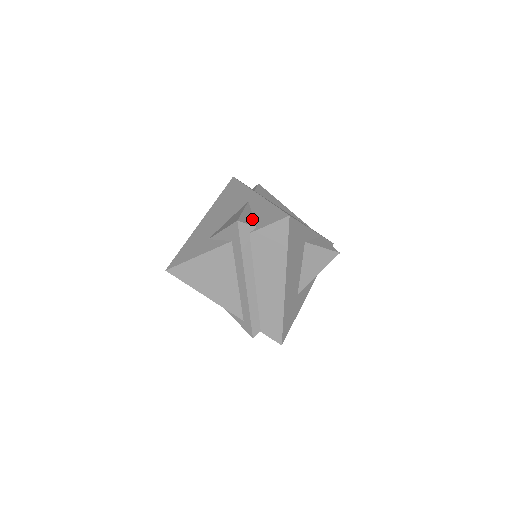
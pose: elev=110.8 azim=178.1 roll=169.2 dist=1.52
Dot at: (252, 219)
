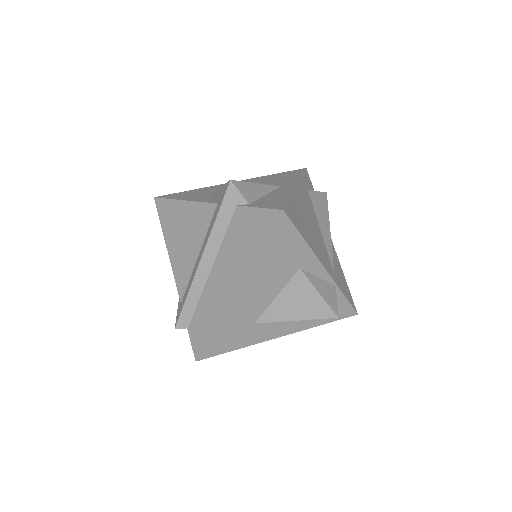
Dot at: (256, 196)
